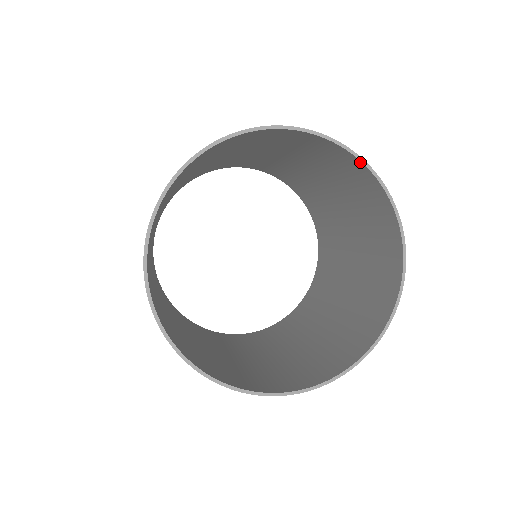
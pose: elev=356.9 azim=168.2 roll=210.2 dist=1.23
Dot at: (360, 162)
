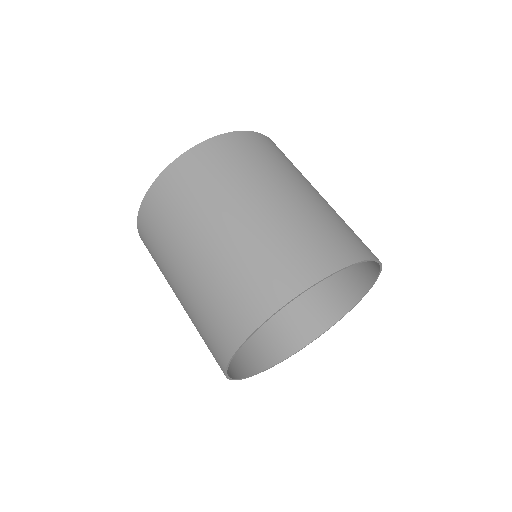
Dot at: (378, 272)
